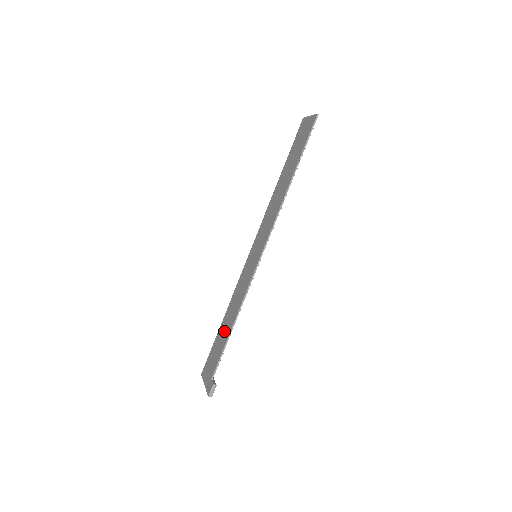
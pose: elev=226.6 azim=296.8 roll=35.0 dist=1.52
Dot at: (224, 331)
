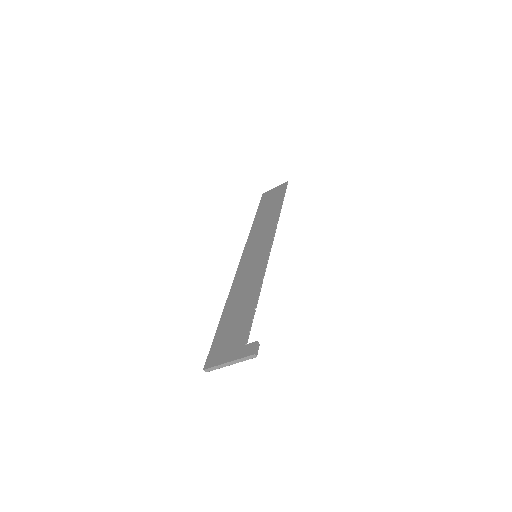
Dot at: (239, 310)
